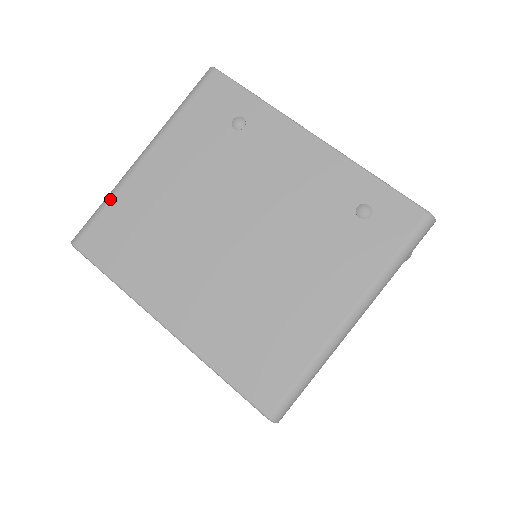
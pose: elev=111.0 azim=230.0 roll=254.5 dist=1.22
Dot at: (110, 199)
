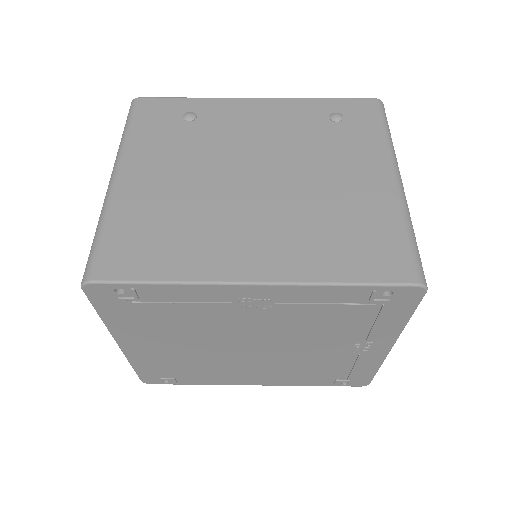
Dot at: (105, 221)
